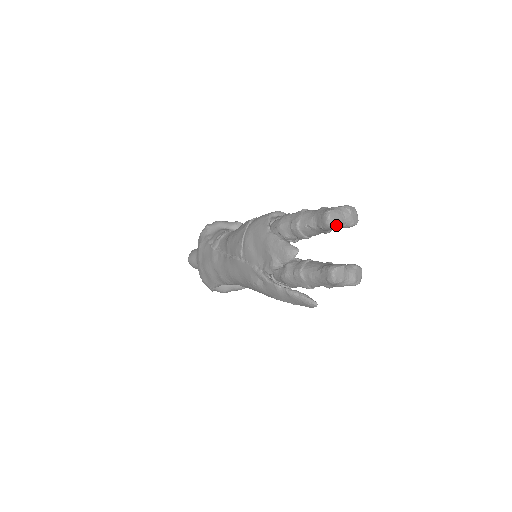
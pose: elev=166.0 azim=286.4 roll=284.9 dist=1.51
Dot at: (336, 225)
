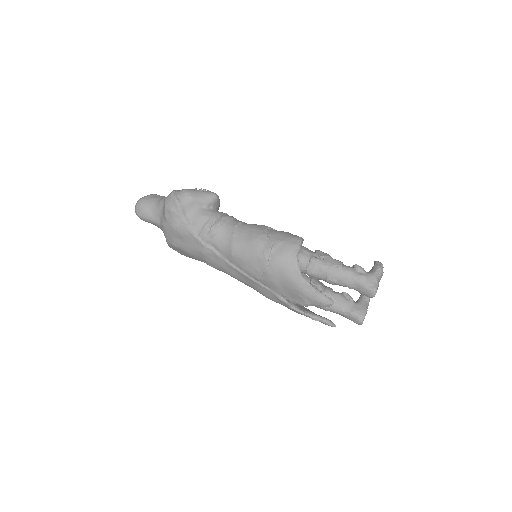
Dot at: occluded
